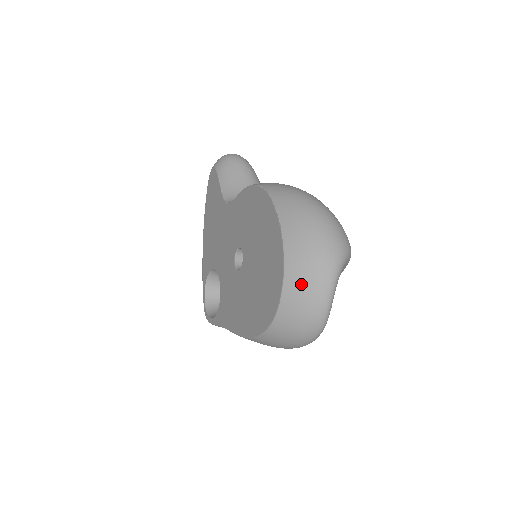
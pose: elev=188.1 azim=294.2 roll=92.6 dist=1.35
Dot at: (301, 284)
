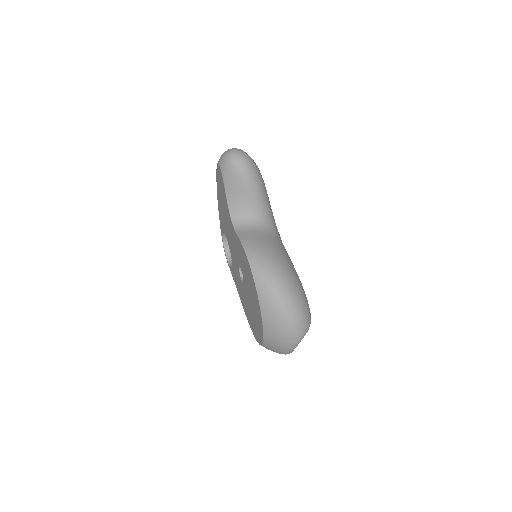
Dot at: (273, 347)
